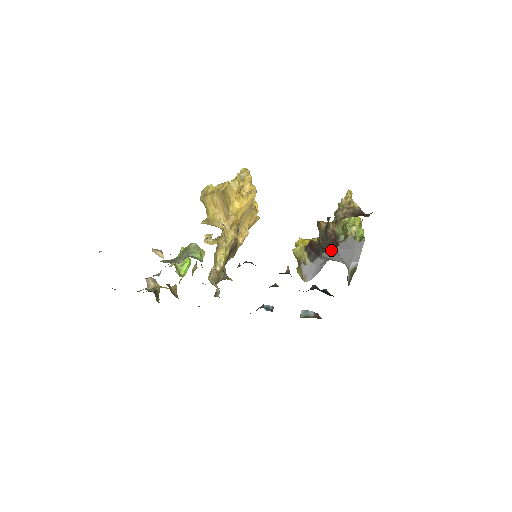
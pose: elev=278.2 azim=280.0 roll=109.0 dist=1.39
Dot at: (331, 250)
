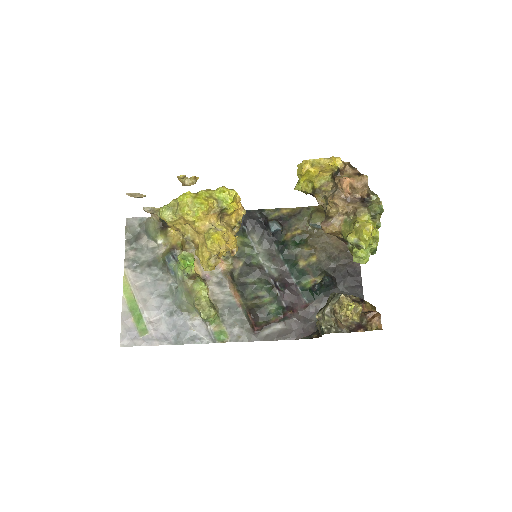
Dot at: occluded
